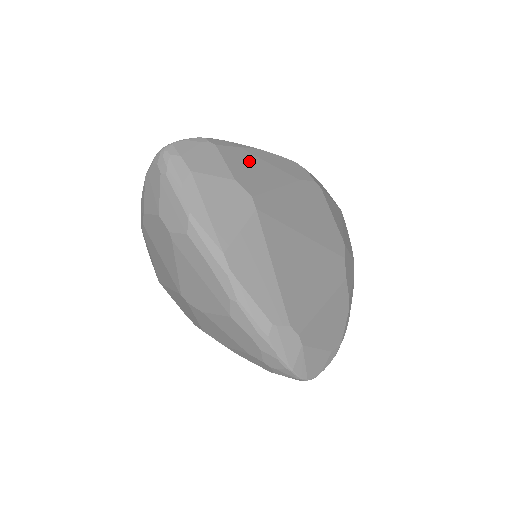
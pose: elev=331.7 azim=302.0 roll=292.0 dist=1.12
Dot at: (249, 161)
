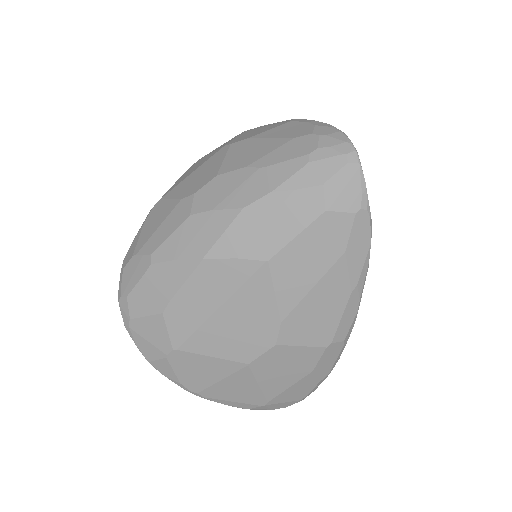
Dot at: occluded
